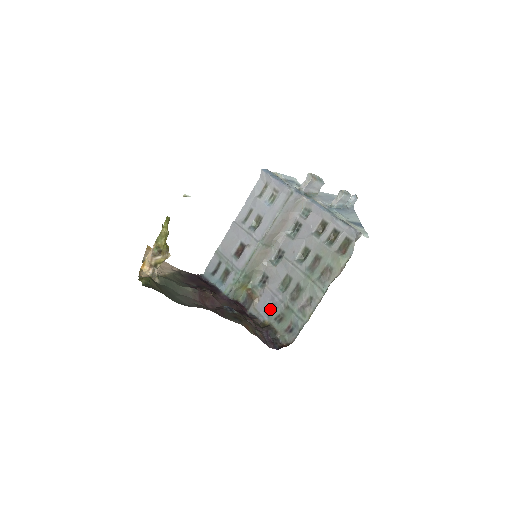
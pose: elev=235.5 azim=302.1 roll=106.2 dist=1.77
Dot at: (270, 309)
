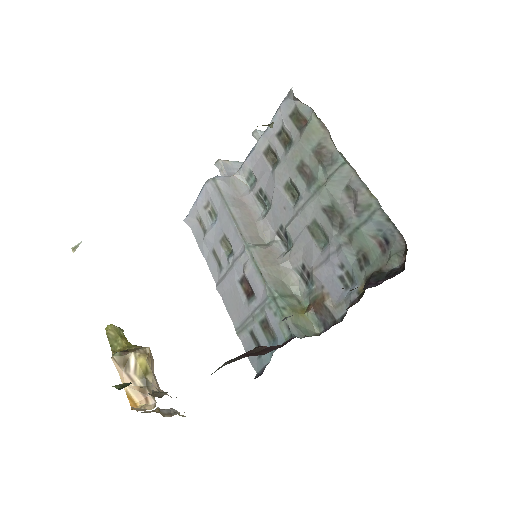
Dot at: (346, 277)
